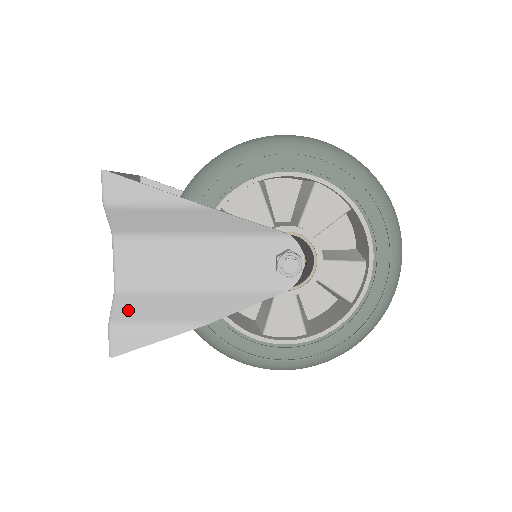
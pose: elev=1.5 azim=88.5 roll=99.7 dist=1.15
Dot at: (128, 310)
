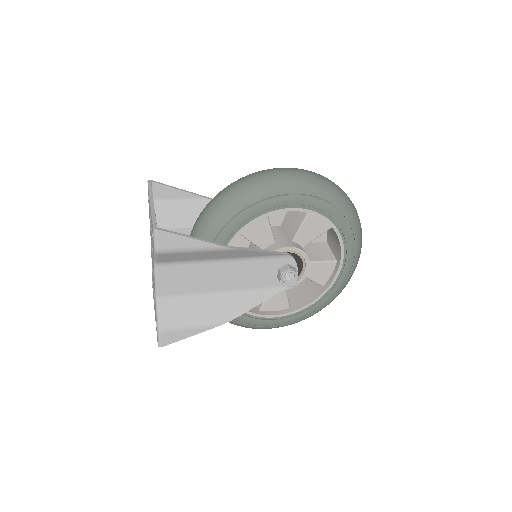
Dot at: (171, 315)
